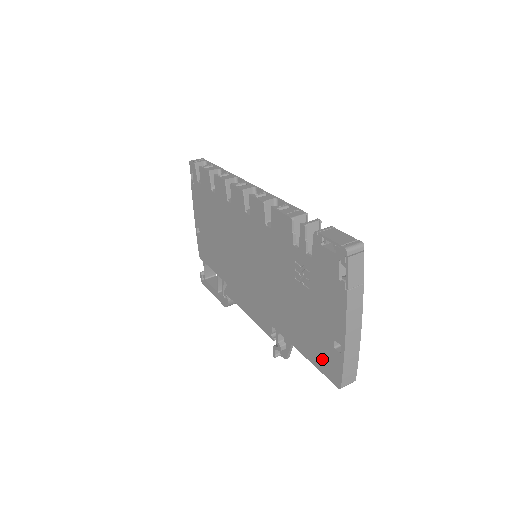
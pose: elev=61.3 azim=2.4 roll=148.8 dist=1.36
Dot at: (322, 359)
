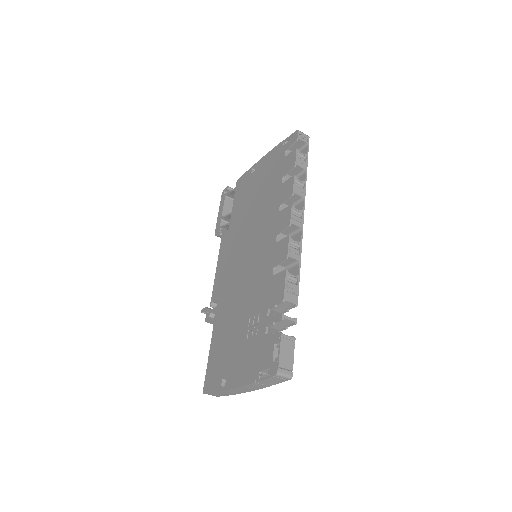
Dot at: (213, 368)
